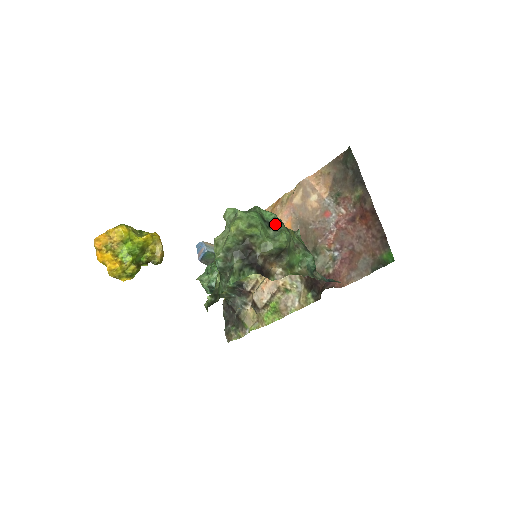
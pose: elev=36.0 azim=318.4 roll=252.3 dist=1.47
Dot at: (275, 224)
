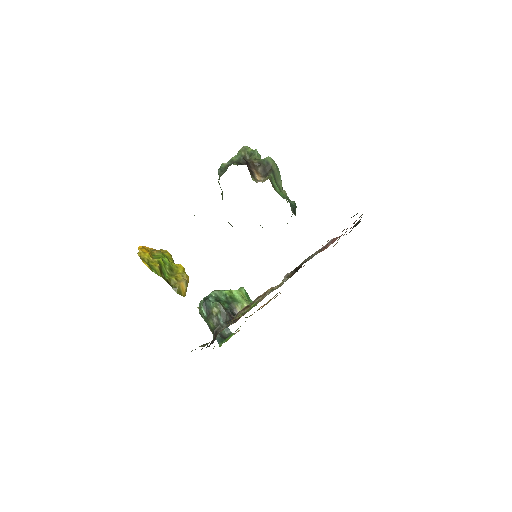
Dot at: occluded
